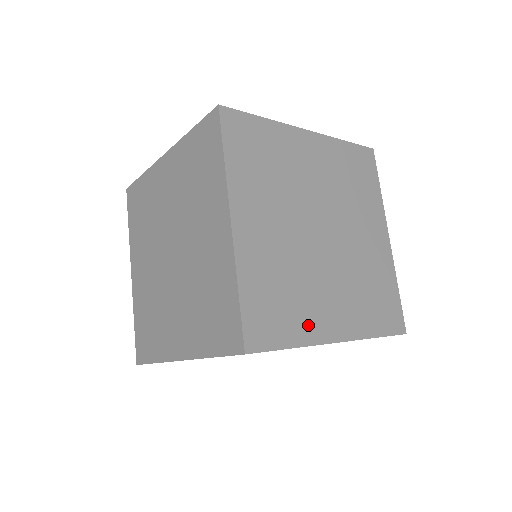
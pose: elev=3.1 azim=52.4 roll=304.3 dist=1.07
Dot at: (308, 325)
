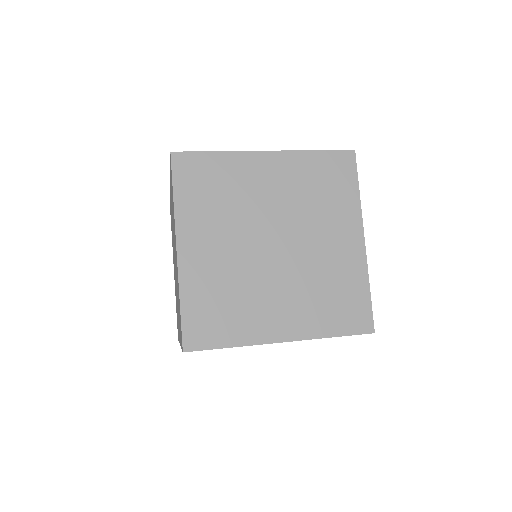
Dot at: (249, 328)
